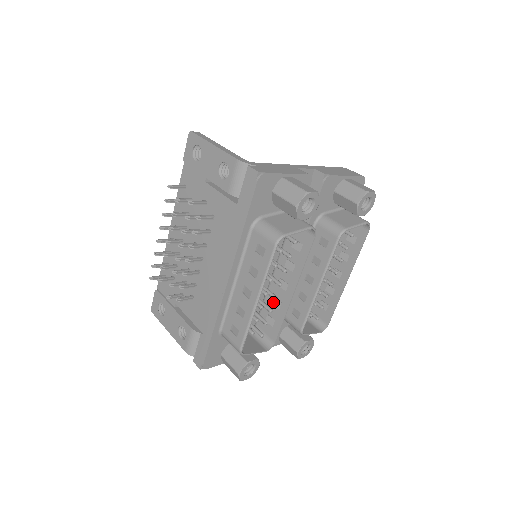
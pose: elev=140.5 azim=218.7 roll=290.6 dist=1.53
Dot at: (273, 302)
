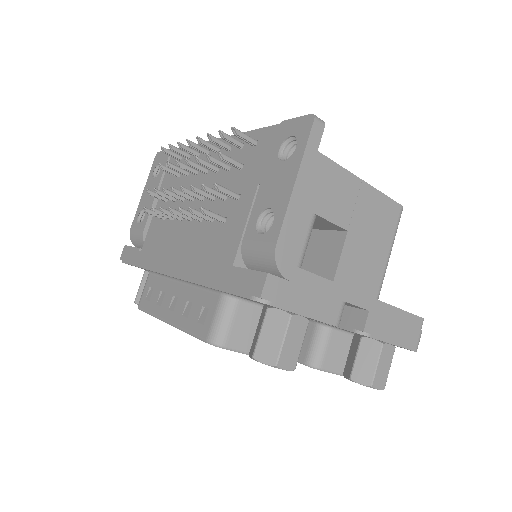
Dot at: occluded
